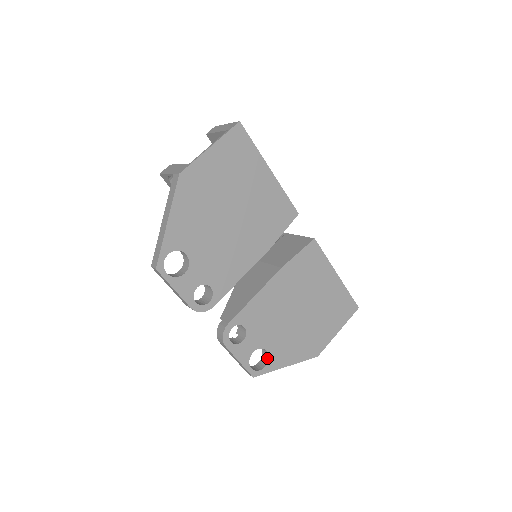
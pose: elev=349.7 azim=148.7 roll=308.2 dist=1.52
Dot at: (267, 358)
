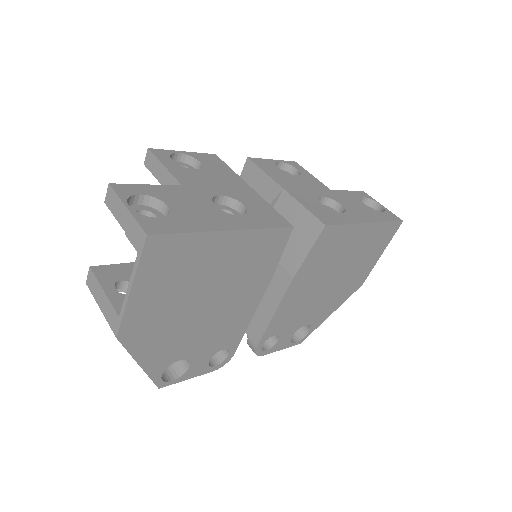
Dot at: (308, 325)
